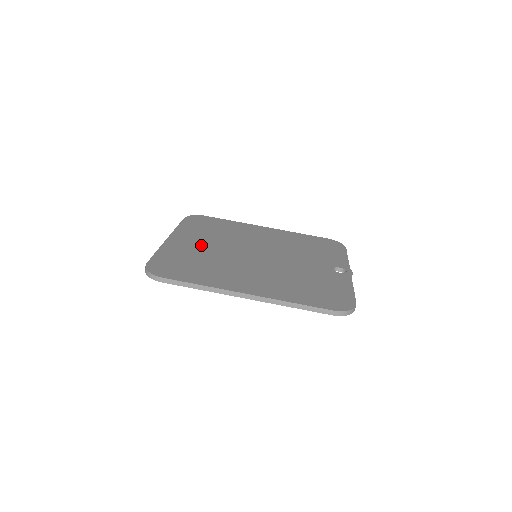
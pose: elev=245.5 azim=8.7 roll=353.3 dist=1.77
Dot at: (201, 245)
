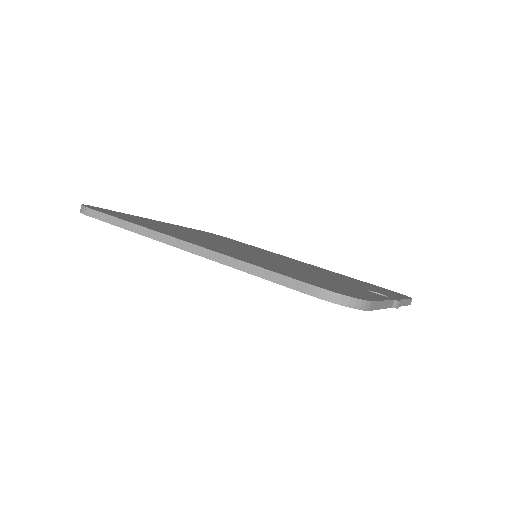
Dot at: occluded
